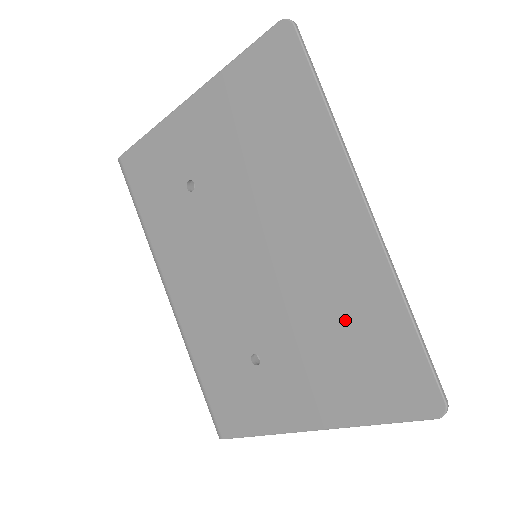
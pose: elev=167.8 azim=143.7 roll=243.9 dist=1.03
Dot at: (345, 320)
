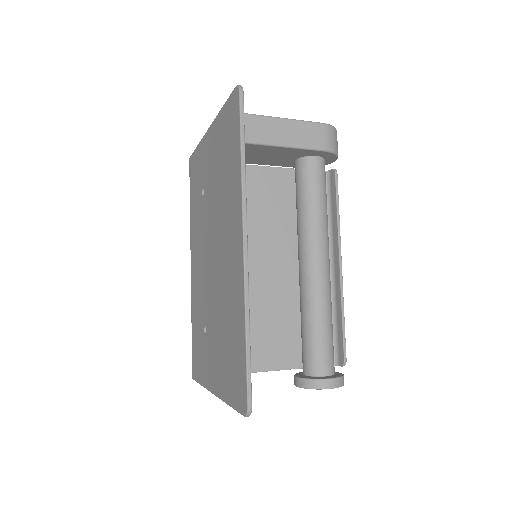
Dot at: (229, 321)
